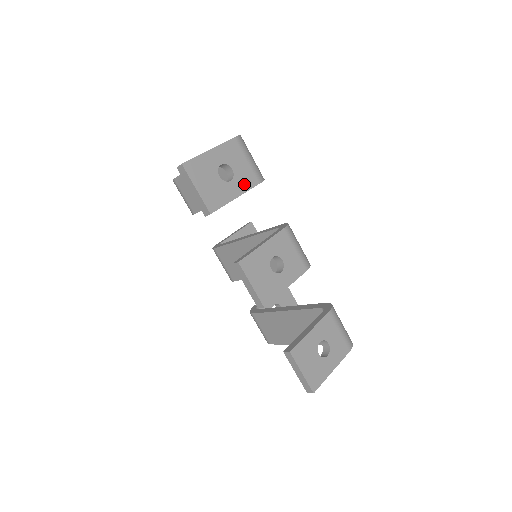
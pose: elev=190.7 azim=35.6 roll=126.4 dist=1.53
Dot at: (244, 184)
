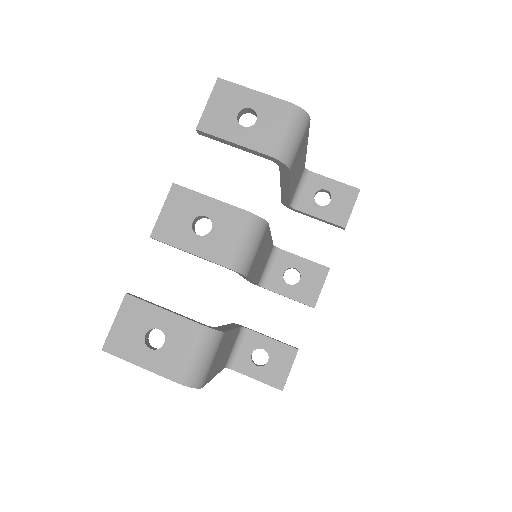
Dot at: (253, 141)
